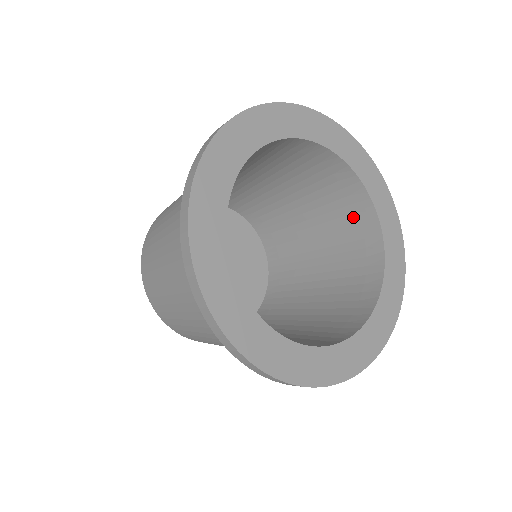
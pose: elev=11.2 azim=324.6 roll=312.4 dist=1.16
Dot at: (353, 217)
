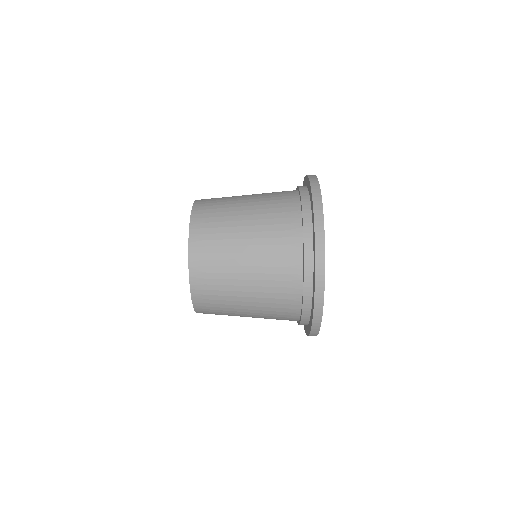
Dot at: occluded
